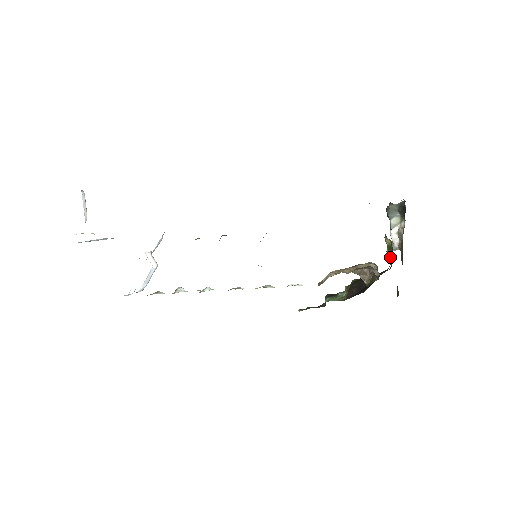
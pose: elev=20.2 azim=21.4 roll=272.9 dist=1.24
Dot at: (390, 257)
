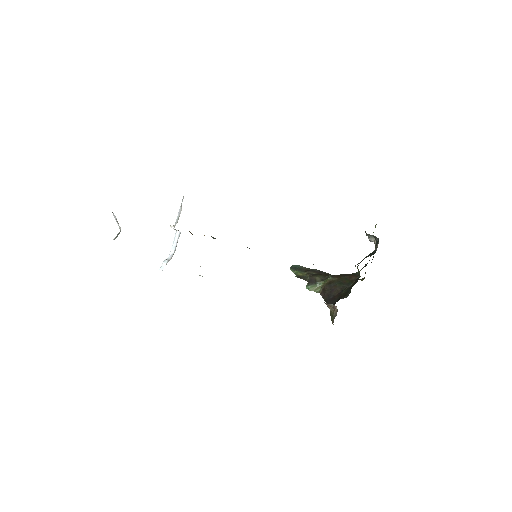
Dot at: occluded
